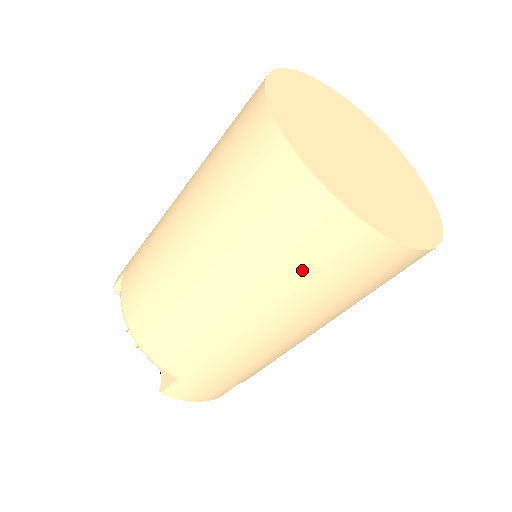
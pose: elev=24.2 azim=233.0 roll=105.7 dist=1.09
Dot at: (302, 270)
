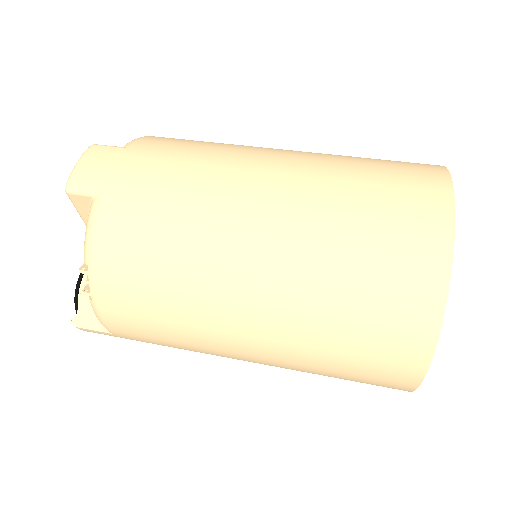
Dot at: (338, 375)
